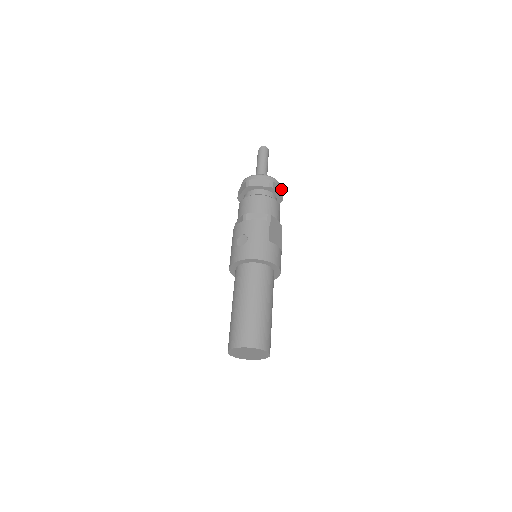
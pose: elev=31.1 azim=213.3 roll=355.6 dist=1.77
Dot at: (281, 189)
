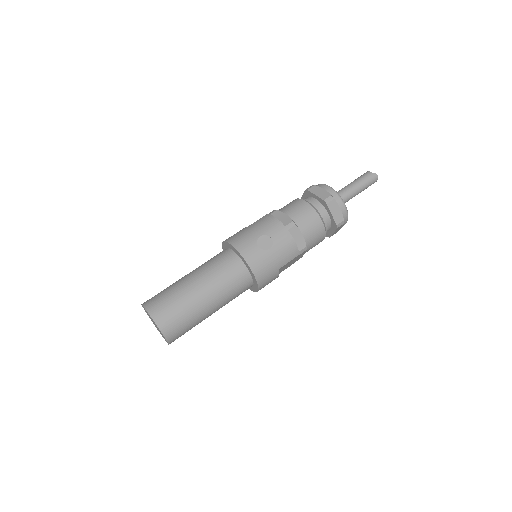
Dot at: occluded
